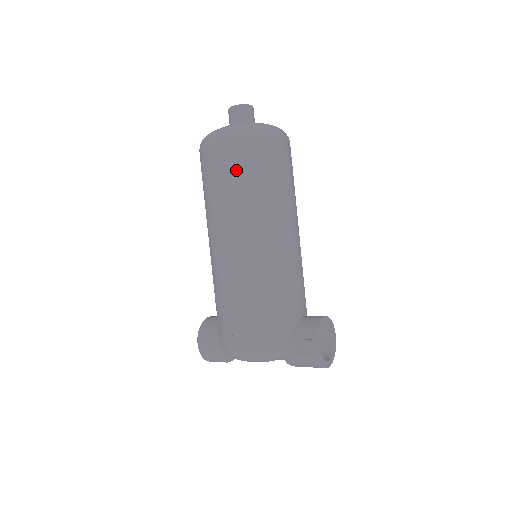
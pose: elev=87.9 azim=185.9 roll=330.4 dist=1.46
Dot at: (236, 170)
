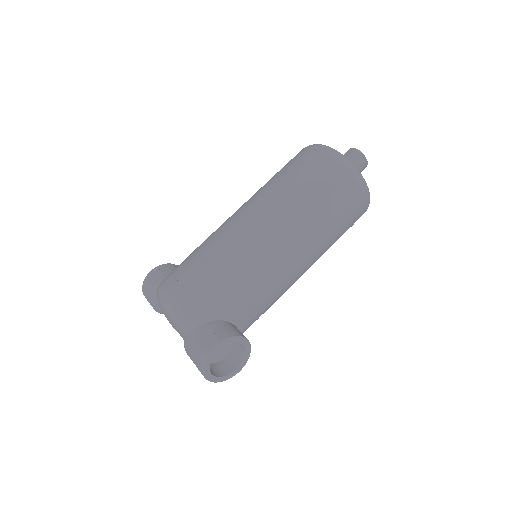
Dot at: (306, 175)
